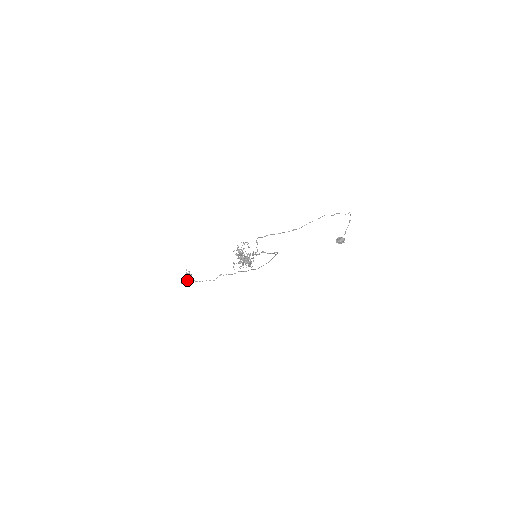
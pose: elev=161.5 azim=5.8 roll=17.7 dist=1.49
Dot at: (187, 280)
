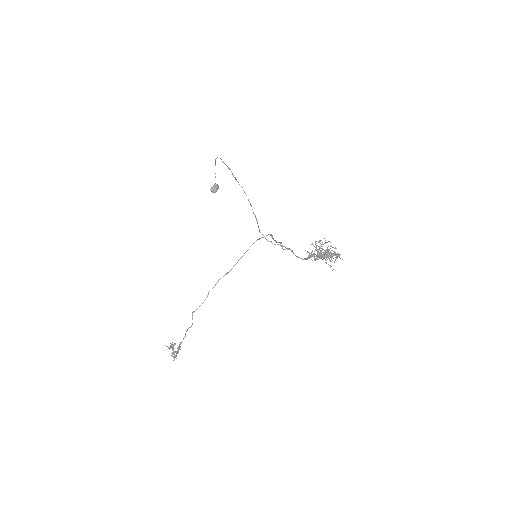
Dot at: (177, 352)
